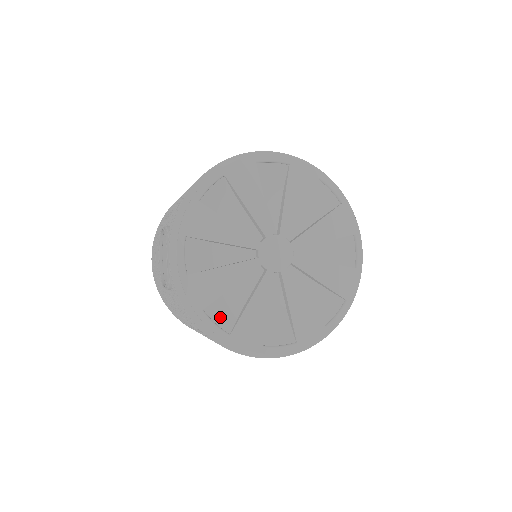
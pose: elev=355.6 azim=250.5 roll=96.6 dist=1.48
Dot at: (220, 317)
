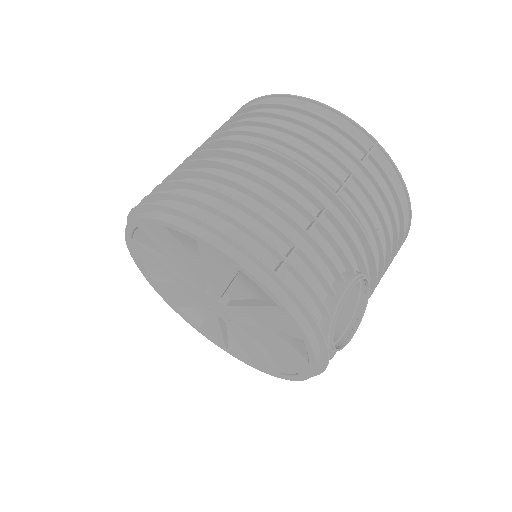
Dot at: (190, 315)
